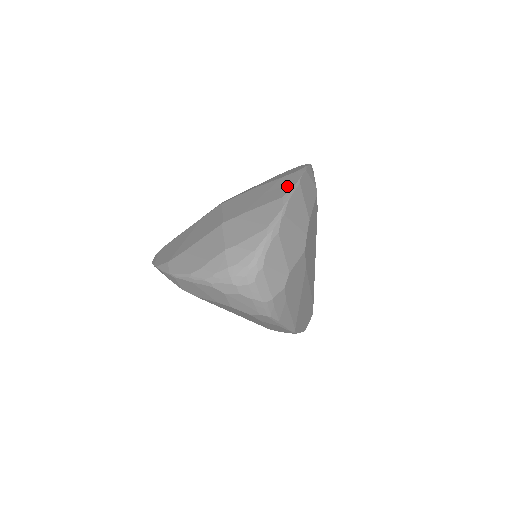
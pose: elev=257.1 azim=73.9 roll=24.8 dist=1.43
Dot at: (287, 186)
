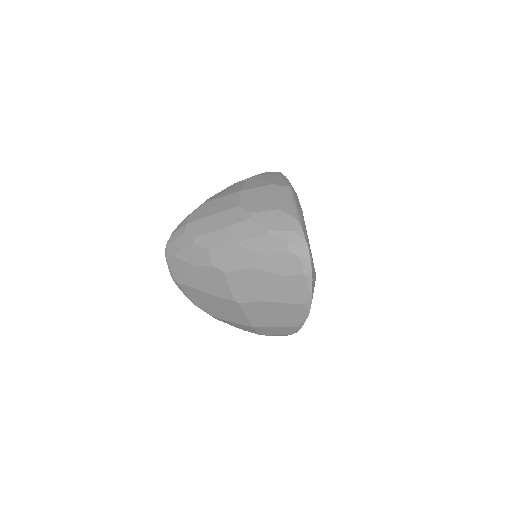
Dot at: (299, 318)
